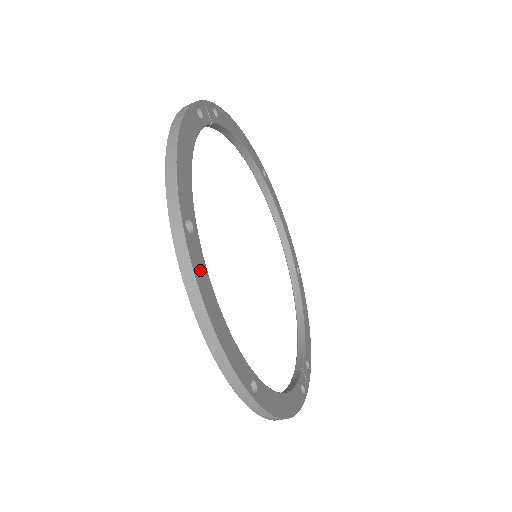
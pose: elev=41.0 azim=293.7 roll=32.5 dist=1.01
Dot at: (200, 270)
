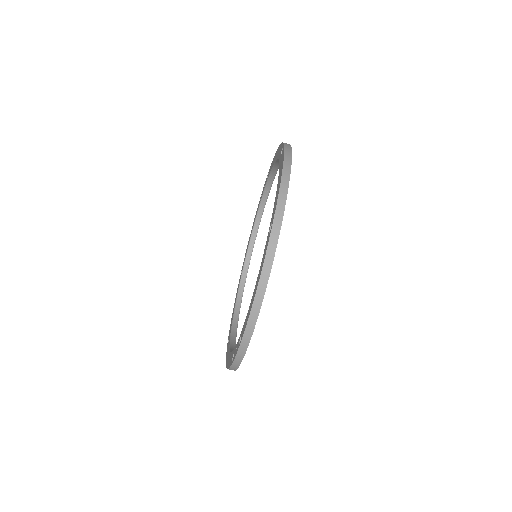
Dot at: occluded
